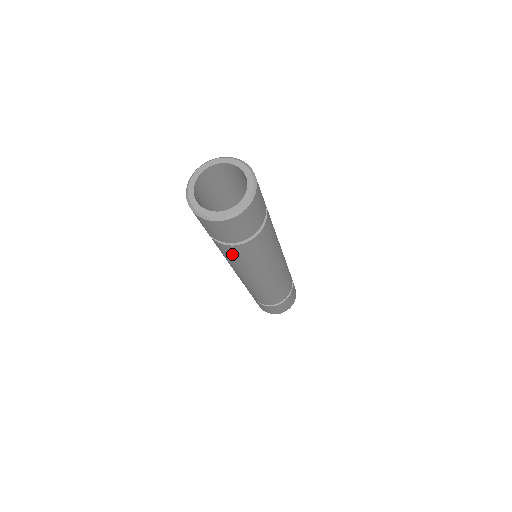
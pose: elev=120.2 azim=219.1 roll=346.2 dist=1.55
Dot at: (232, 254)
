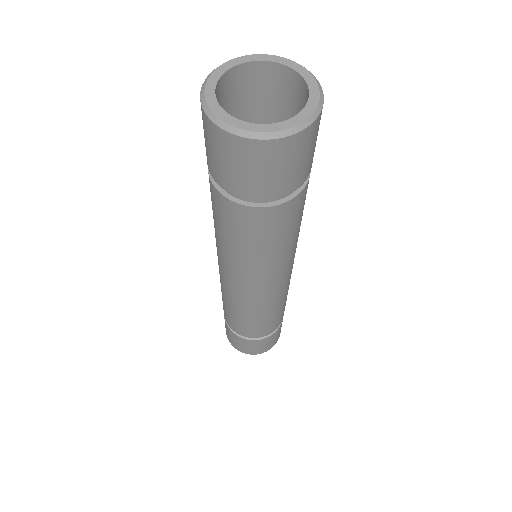
Dot at: (239, 227)
